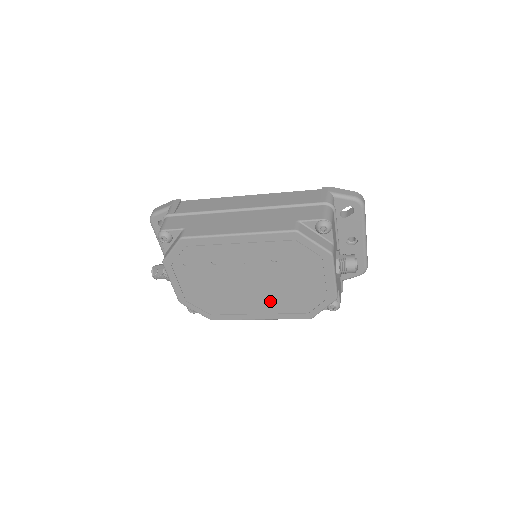
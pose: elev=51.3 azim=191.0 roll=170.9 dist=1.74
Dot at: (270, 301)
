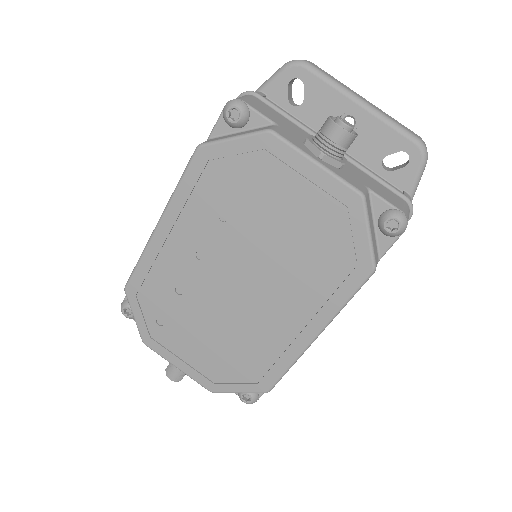
Dot at: (291, 291)
